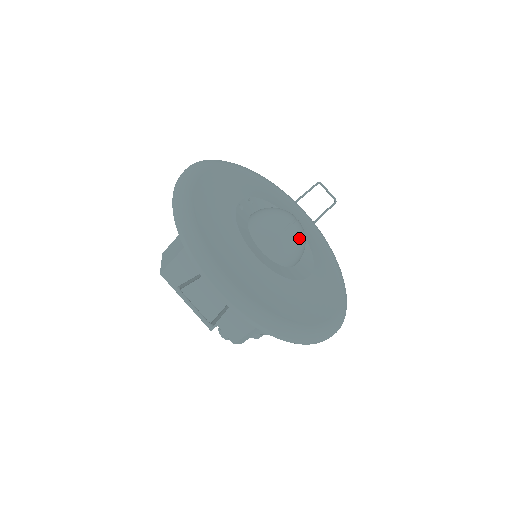
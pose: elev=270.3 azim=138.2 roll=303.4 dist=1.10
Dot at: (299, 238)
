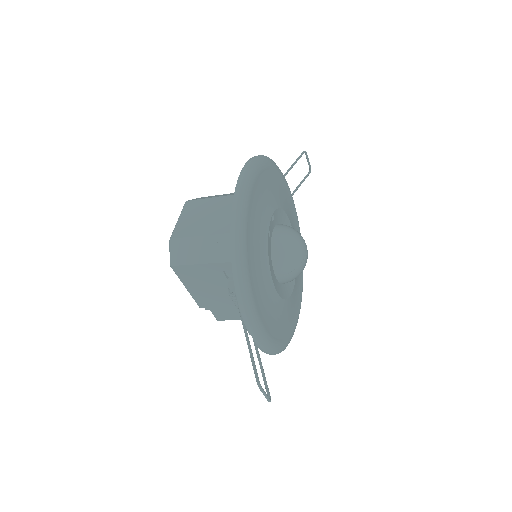
Dot at: occluded
